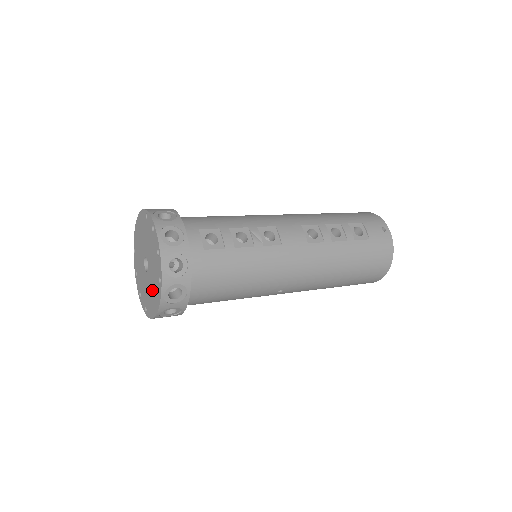
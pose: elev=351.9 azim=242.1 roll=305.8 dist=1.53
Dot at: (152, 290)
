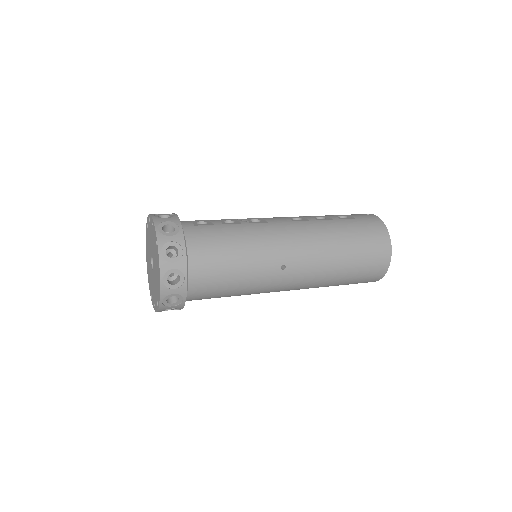
Dot at: (156, 269)
